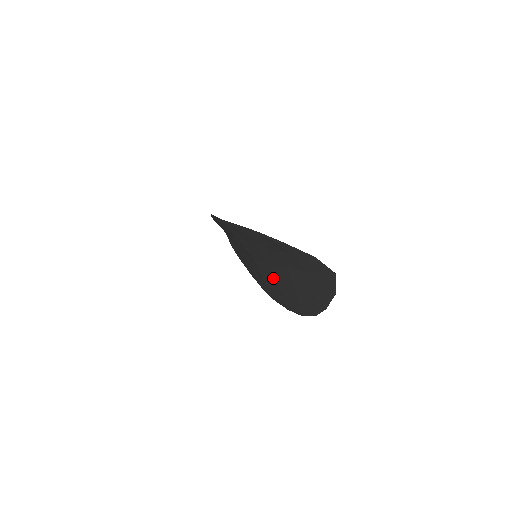
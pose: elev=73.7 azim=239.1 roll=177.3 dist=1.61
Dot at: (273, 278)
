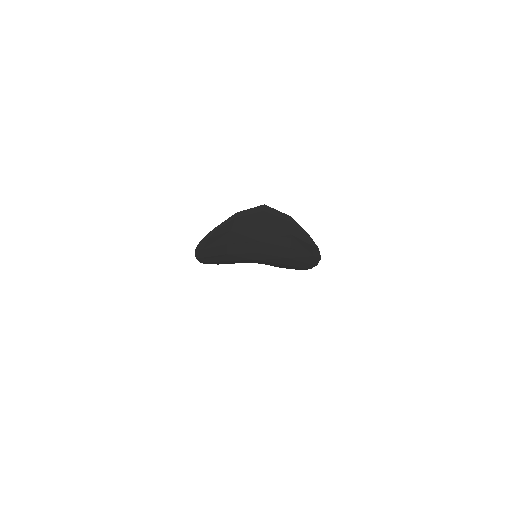
Dot at: (276, 257)
